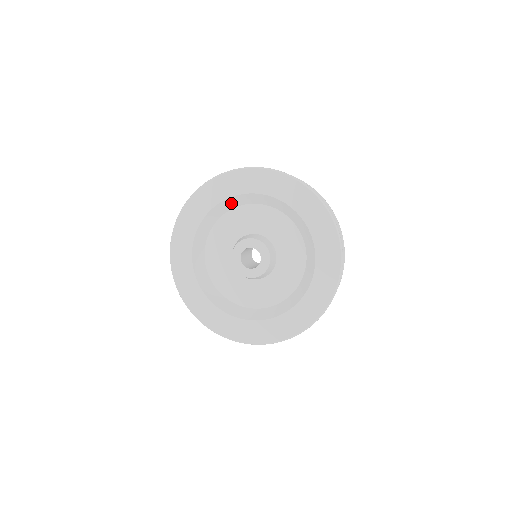
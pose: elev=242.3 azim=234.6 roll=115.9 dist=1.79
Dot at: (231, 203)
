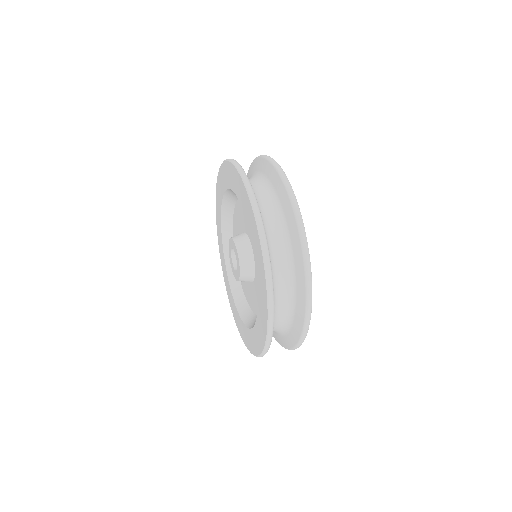
Dot at: (228, 205)
